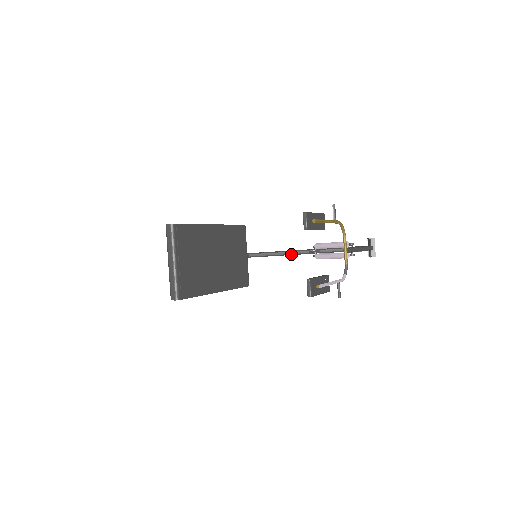
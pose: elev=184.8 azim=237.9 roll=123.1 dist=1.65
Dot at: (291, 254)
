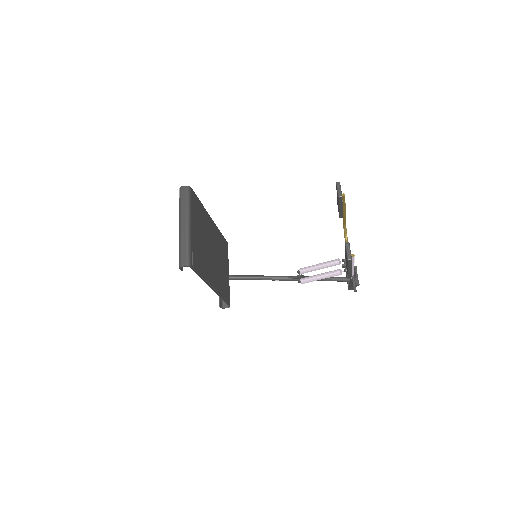
Dot at: (274, 279)
